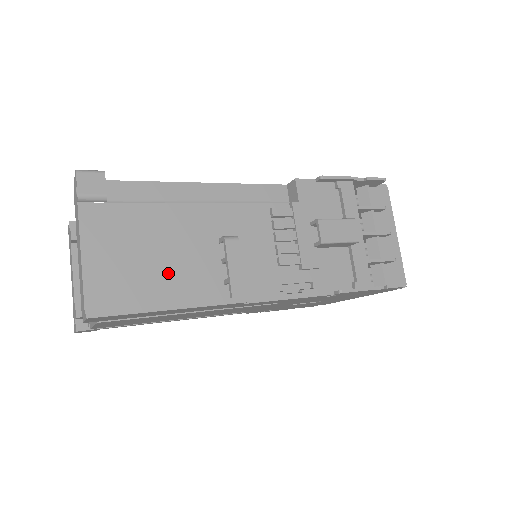
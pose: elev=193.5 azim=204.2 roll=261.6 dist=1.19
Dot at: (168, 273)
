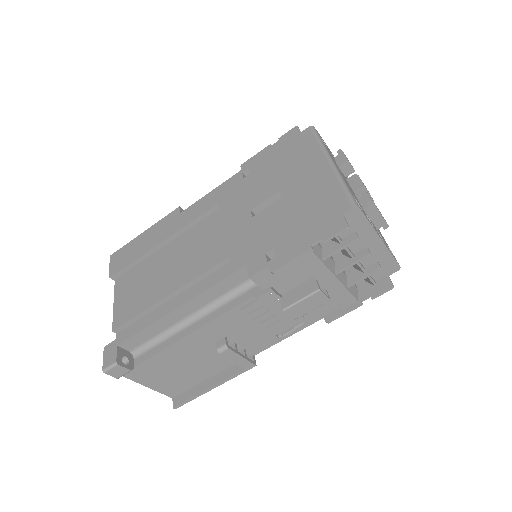
Dot at: (198, 369)
